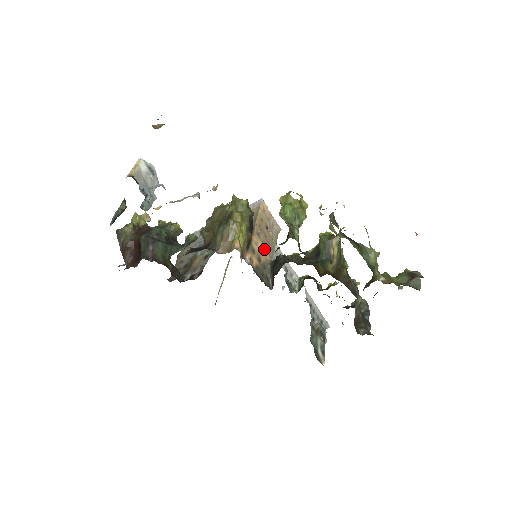
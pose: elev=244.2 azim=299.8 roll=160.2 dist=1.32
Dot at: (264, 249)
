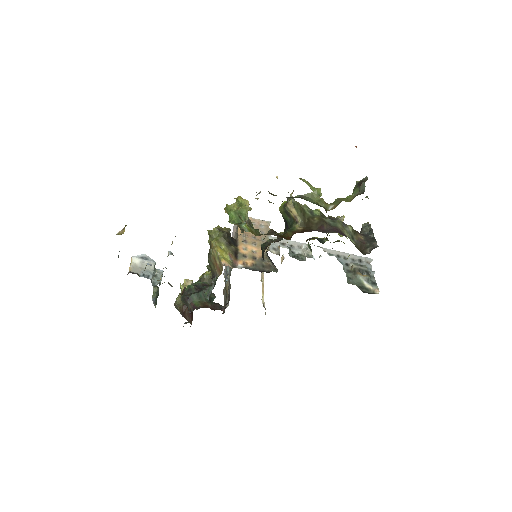
Dot at: (256, 247)
